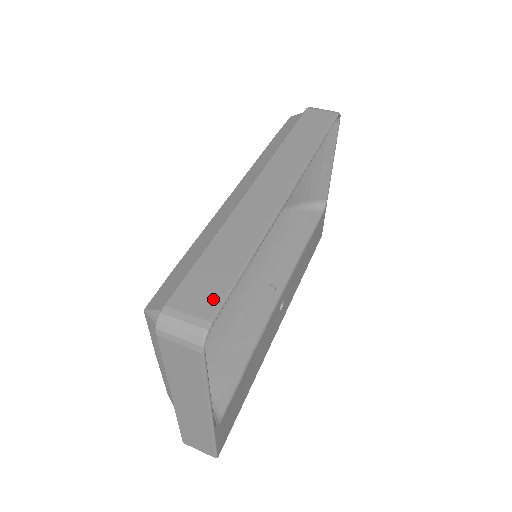
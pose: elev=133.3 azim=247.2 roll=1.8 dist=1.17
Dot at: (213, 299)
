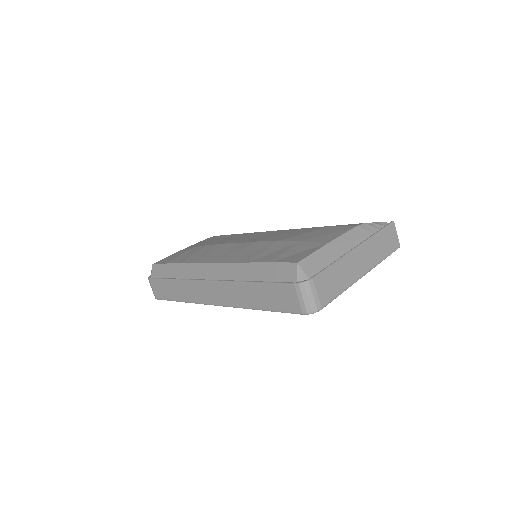
Dot at: (161, 296)
